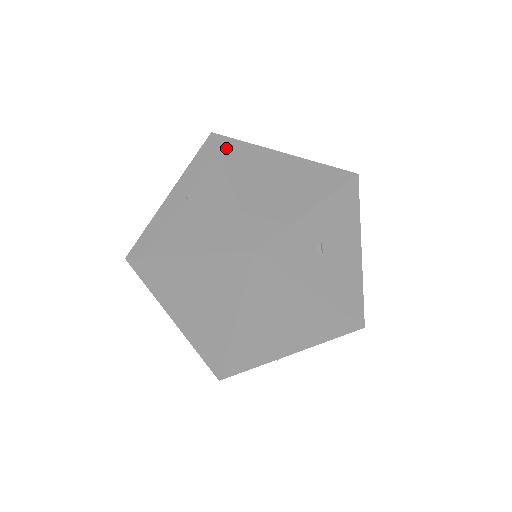
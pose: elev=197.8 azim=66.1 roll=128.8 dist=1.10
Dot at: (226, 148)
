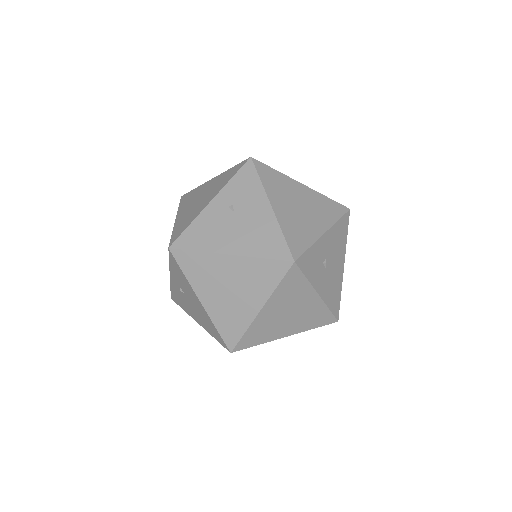
Dot at: (263, 173)
